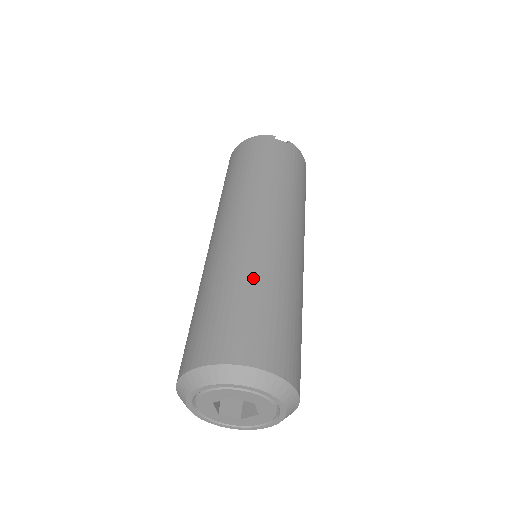
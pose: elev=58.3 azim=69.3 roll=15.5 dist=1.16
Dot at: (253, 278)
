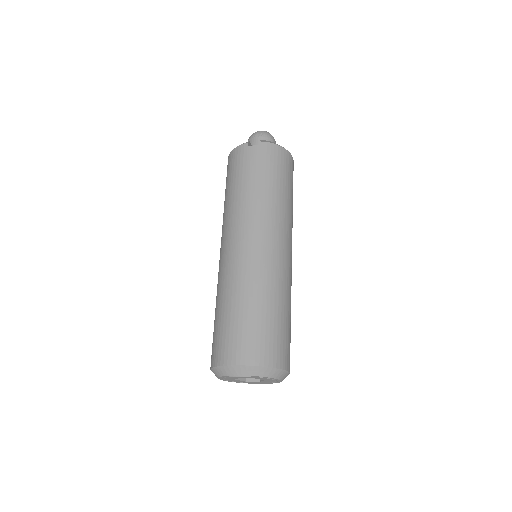
Dot at: (234, 297)
